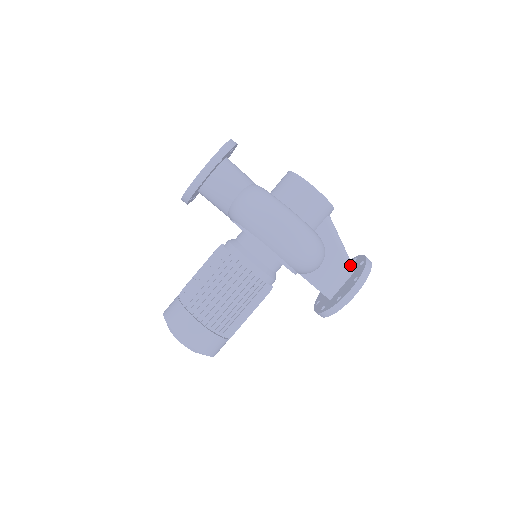
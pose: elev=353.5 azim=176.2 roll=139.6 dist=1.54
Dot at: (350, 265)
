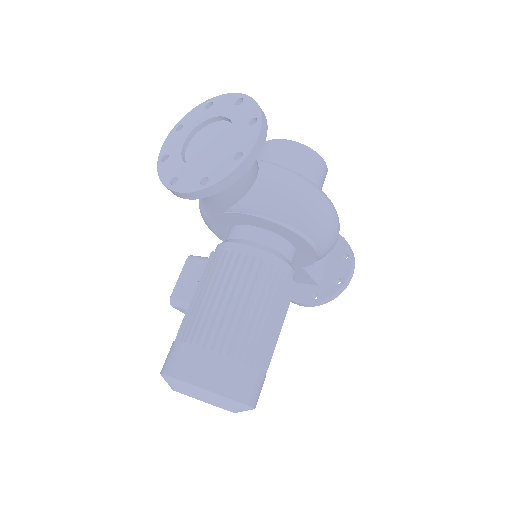
Dot at: occluded
